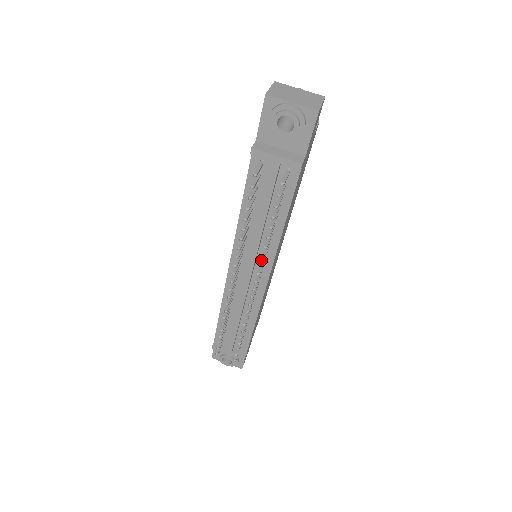
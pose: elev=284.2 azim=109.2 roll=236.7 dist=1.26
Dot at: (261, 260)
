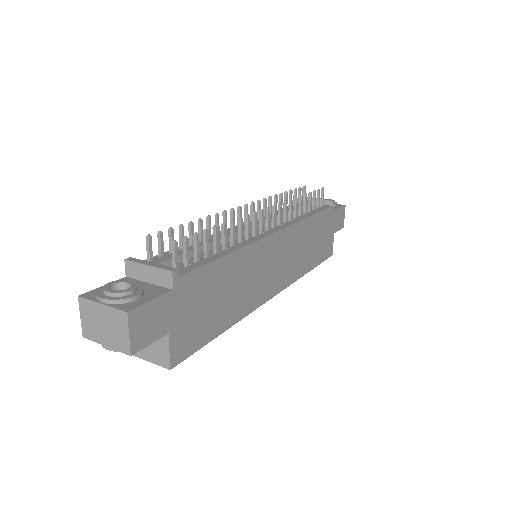
Dot at: (285, 207)
